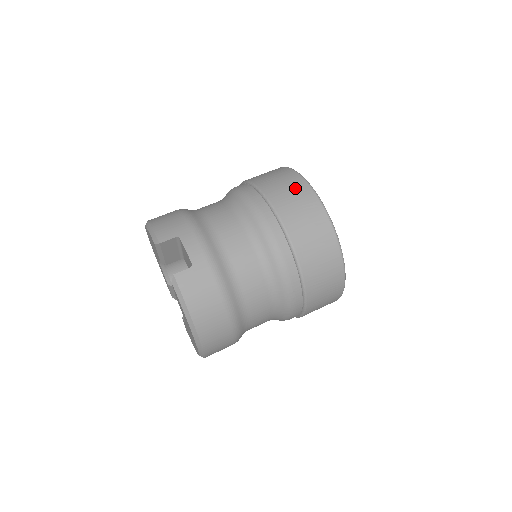
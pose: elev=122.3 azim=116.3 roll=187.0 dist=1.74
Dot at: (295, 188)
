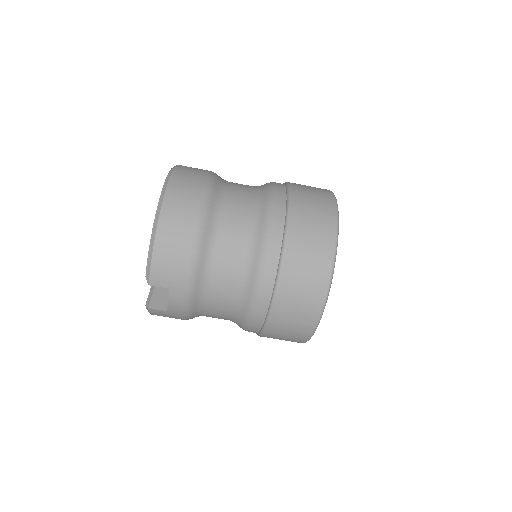
Dot at: (304, 315)
